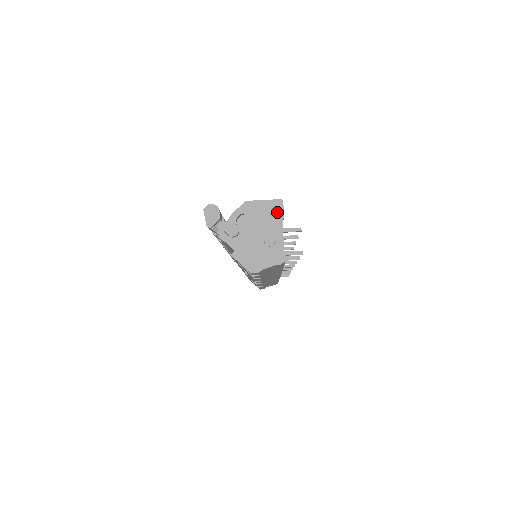
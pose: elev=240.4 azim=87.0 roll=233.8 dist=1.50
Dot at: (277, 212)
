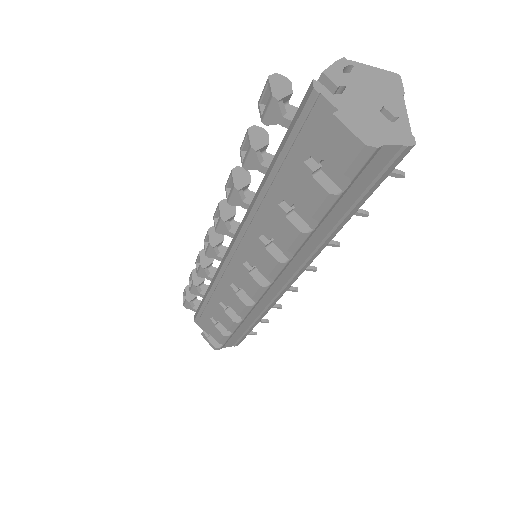
Dot at: (395, 85)
